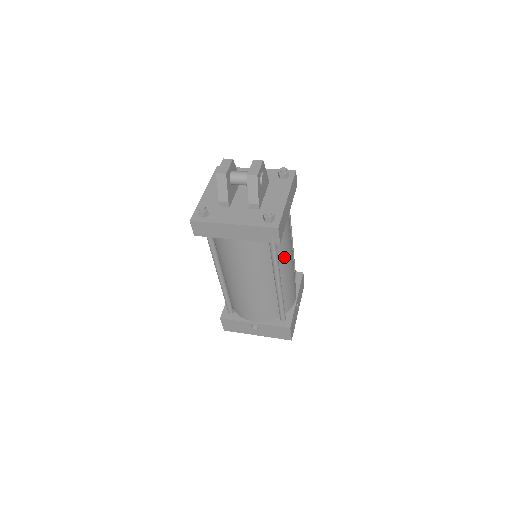
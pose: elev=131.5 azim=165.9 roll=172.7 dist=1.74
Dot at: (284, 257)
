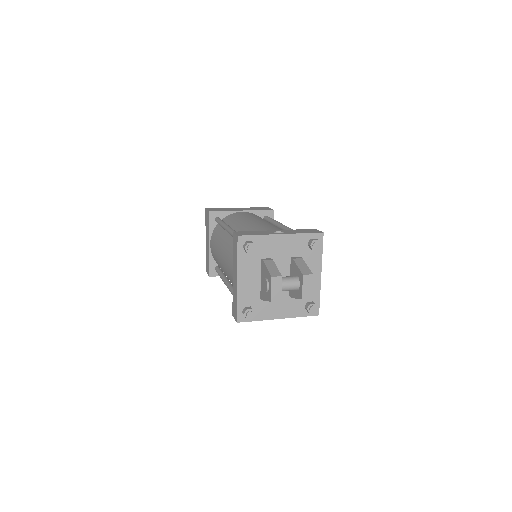
Dot at: occluded
